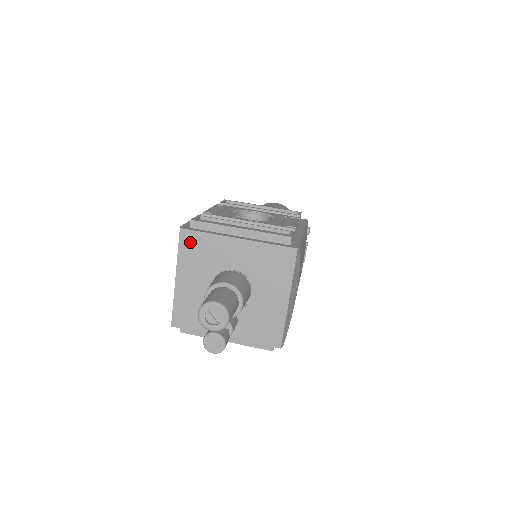
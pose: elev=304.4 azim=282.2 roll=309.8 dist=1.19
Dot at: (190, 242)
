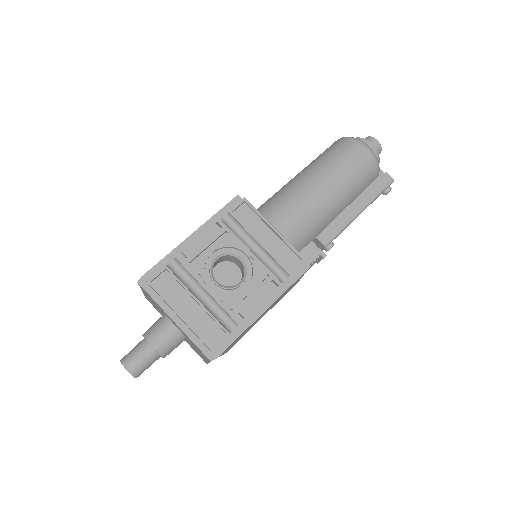
Dot at: (145, 292)
